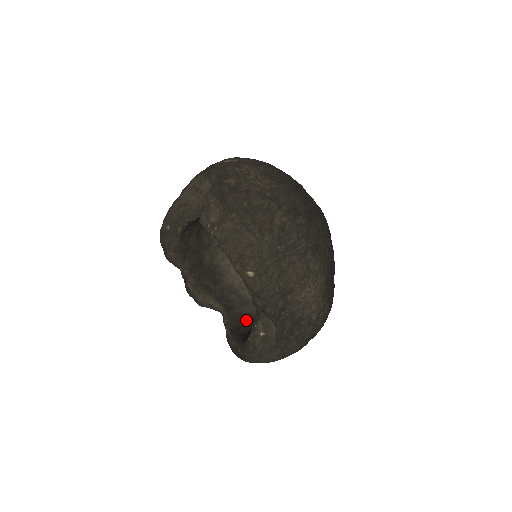
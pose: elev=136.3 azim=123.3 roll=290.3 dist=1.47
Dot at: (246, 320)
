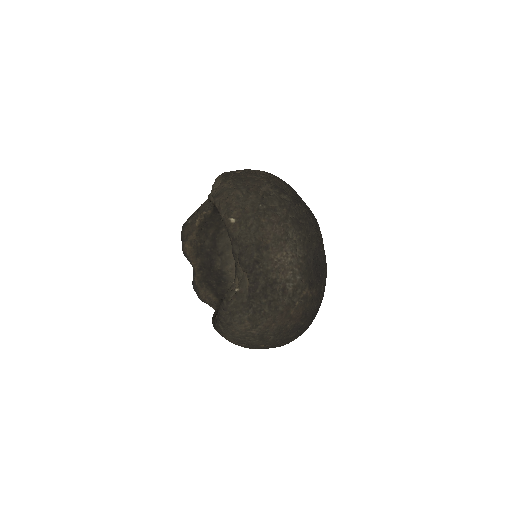
Dot at: occluded
